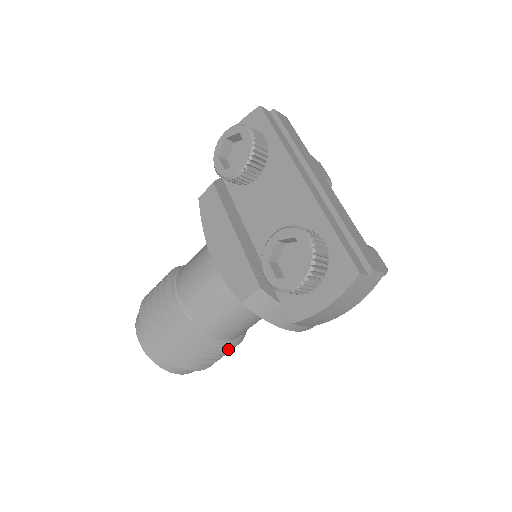
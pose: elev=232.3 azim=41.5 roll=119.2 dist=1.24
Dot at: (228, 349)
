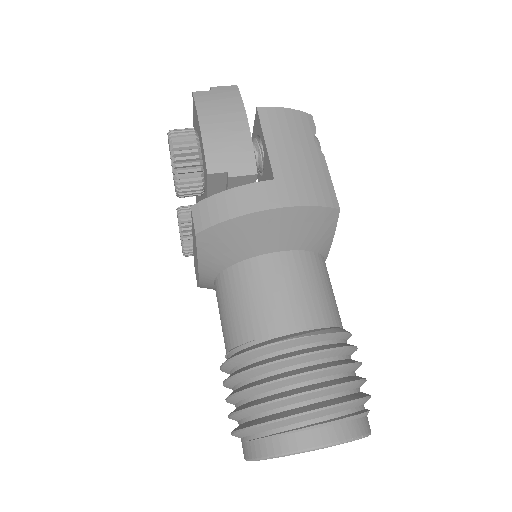
Dot at: (322, 349)
